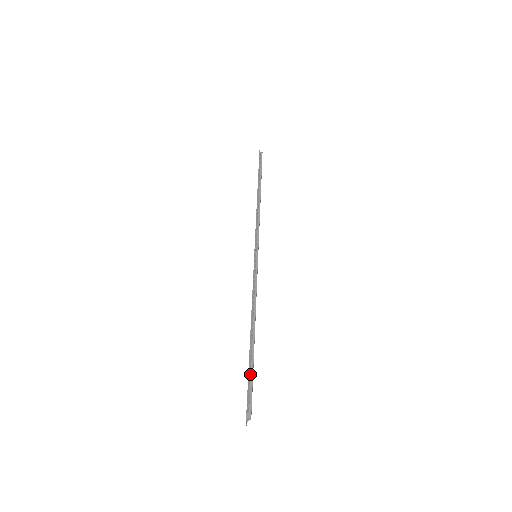
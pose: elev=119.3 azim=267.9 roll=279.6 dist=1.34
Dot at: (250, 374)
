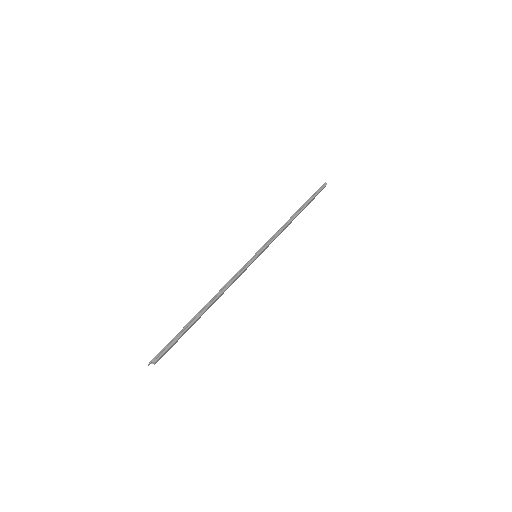
Dot at: (180, 333)
